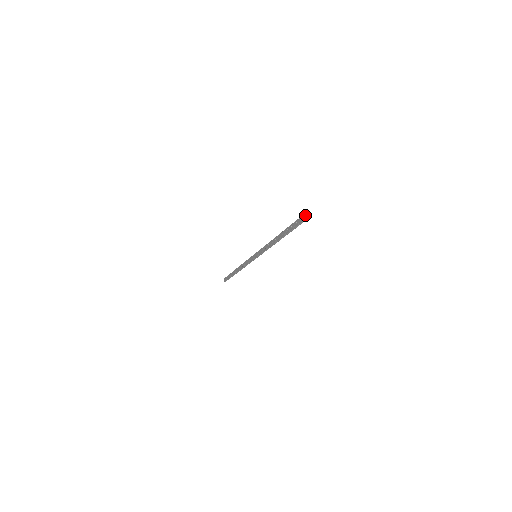
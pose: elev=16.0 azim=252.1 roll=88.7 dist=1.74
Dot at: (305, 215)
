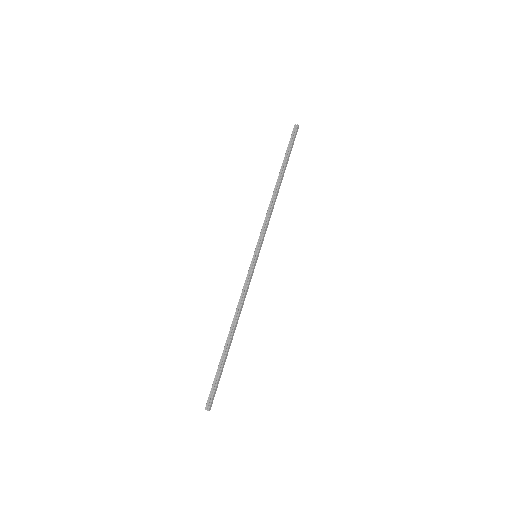
Dot at: (206, 406)
